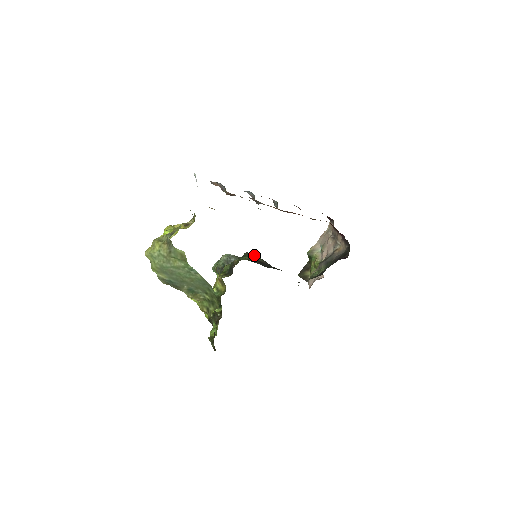
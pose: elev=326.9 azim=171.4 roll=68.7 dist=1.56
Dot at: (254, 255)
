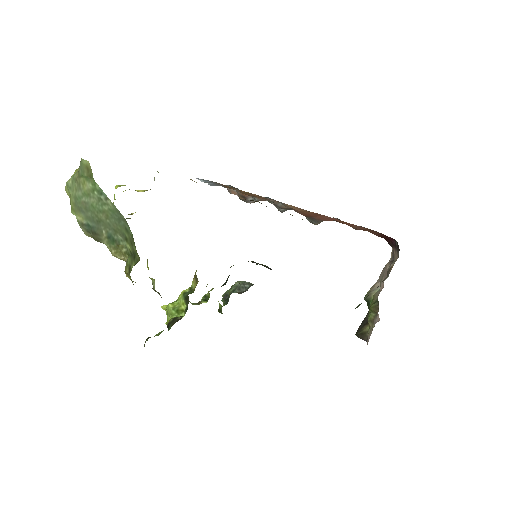
Dot at: occluded
